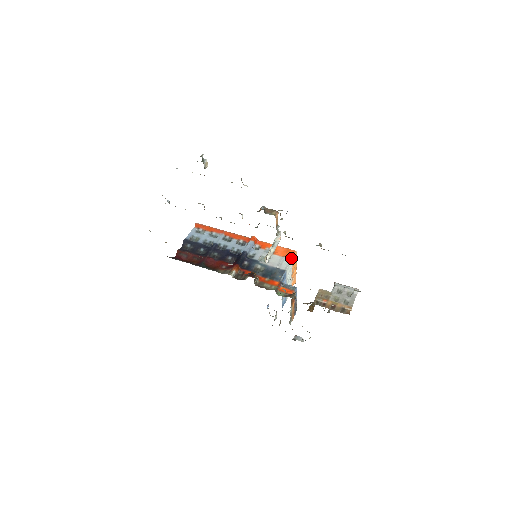
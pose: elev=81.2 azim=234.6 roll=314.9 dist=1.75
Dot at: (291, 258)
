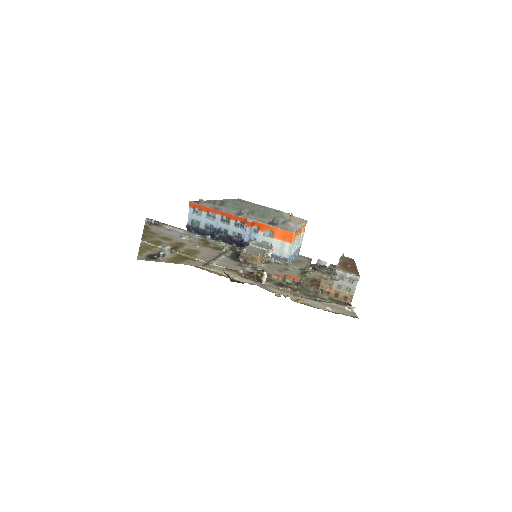
Dot at: (291, 243)
